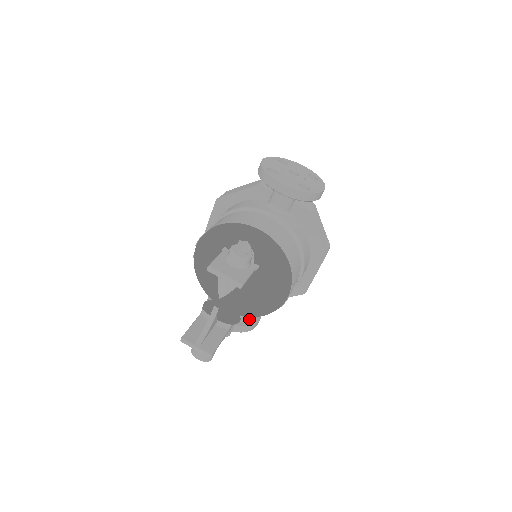
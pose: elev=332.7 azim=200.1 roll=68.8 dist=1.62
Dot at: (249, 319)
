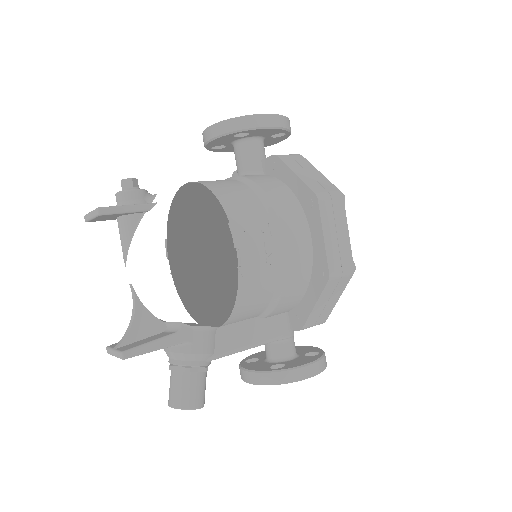
Dot at: (290, 364)
